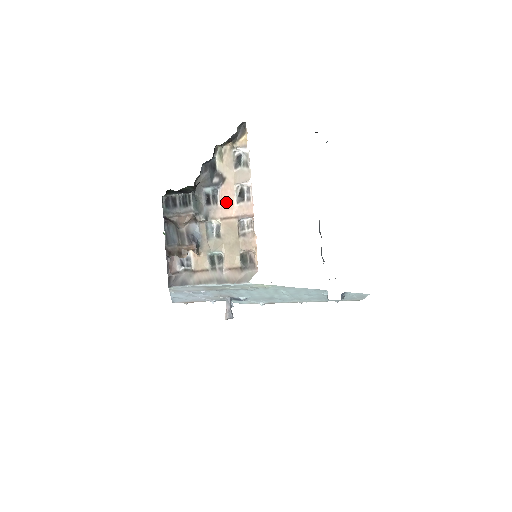
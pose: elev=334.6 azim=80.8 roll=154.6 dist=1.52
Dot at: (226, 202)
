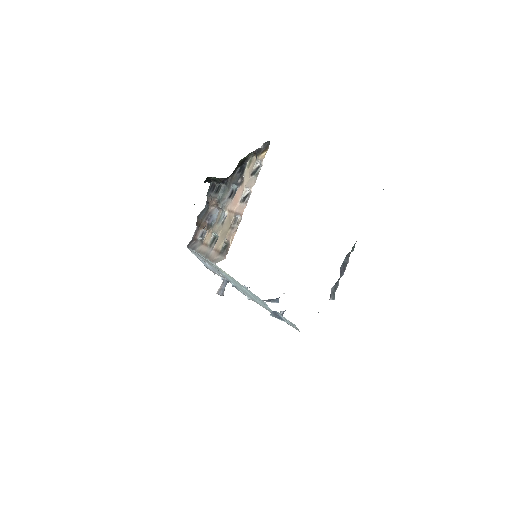
Dot at: (236, 199)
